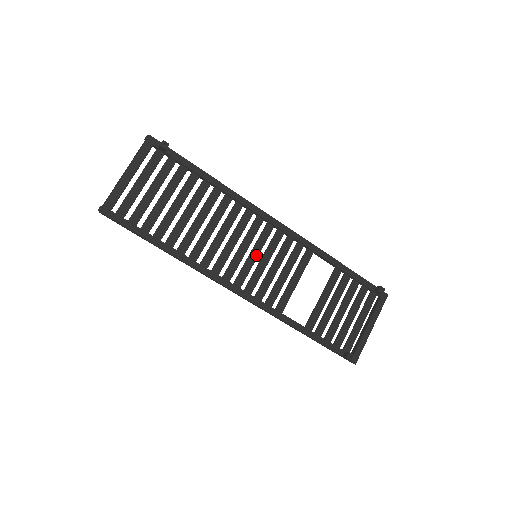
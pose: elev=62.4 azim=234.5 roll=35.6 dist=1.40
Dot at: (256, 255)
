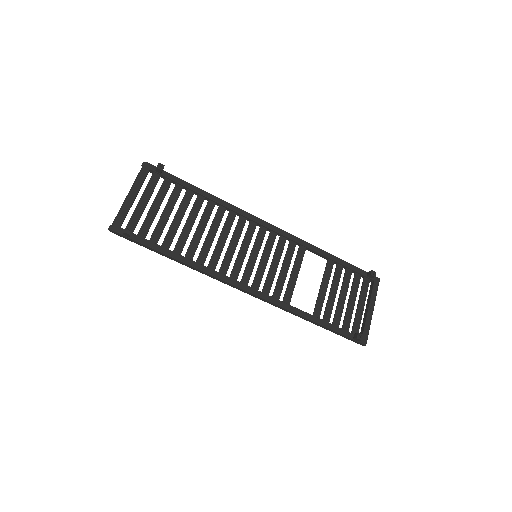
Dot at: (256, 255)
